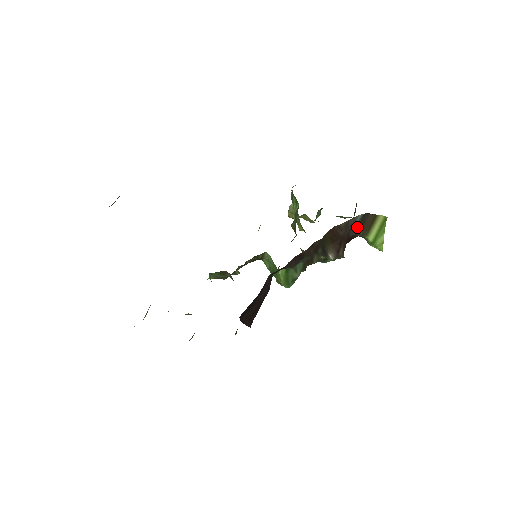
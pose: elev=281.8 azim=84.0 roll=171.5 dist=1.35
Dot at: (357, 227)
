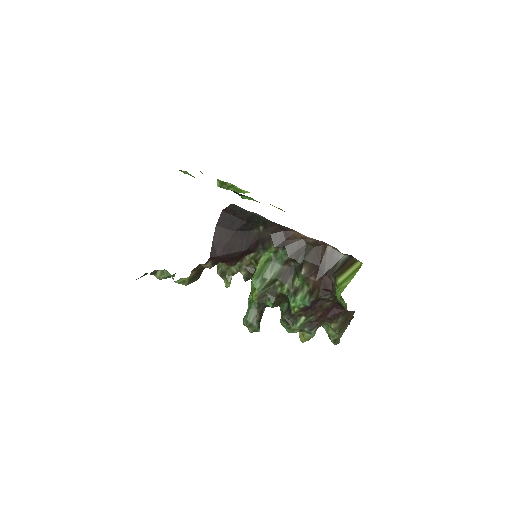
Dot at: (337, 268)
